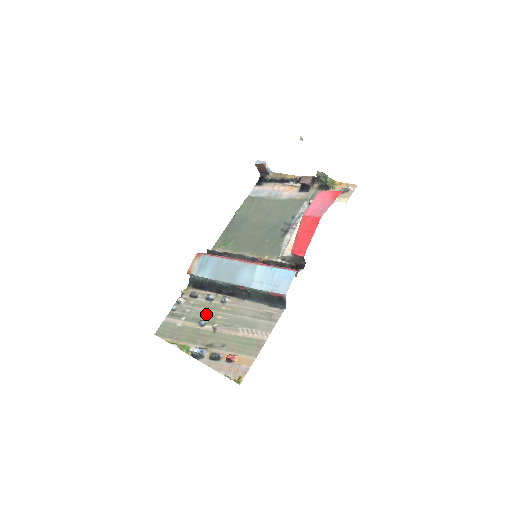
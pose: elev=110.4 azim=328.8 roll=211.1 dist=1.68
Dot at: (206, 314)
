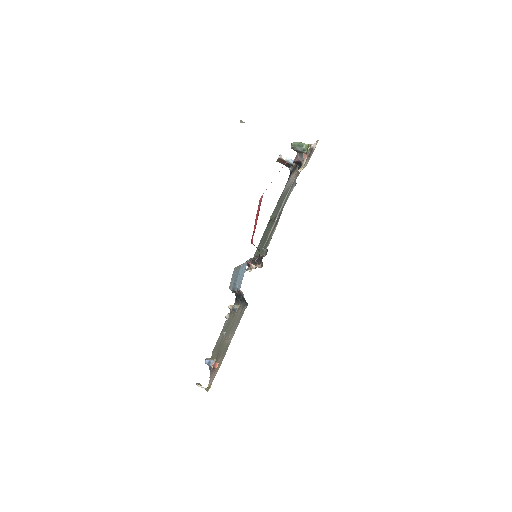
Dot at: (228, 325)
